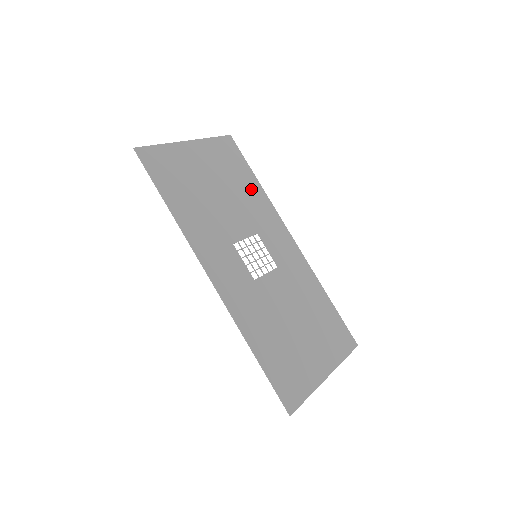
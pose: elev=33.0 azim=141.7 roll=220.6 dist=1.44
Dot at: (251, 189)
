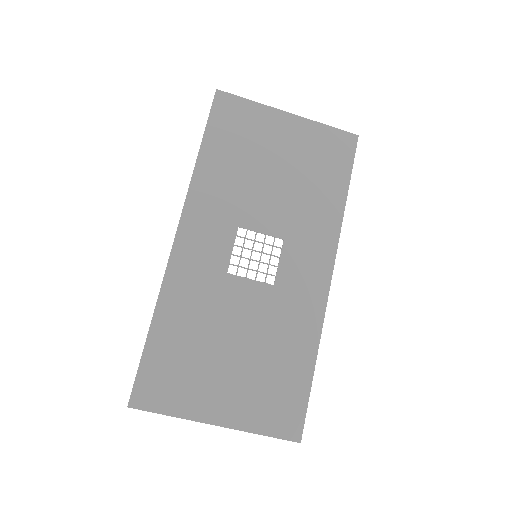
Dot at: (326, 197)
